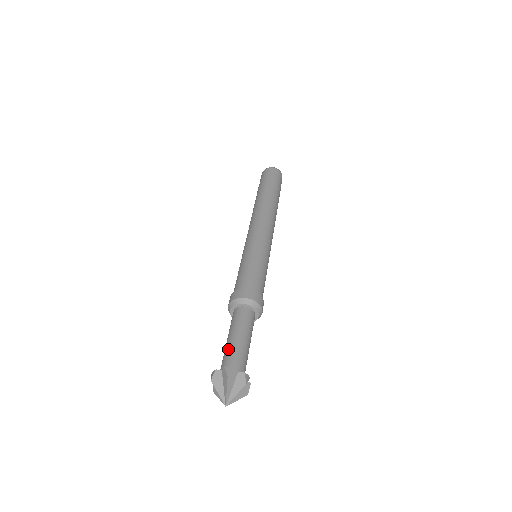
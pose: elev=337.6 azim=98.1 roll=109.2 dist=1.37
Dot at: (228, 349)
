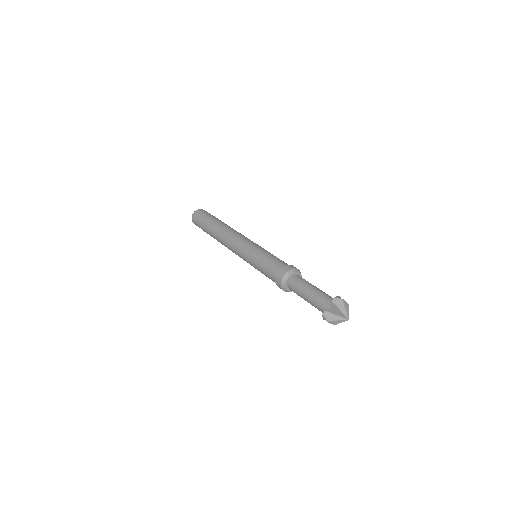
Dot at: (318, 294)
